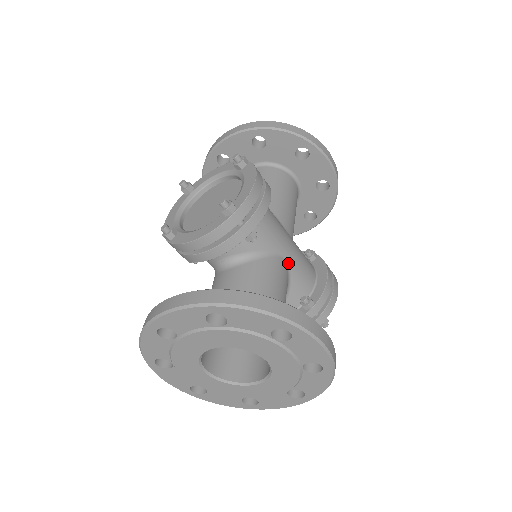
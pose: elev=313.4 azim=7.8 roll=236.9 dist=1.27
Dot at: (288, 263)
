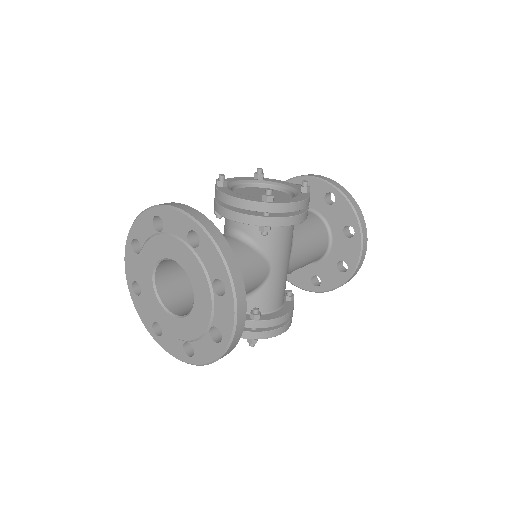
Dot at: (270, 276)
